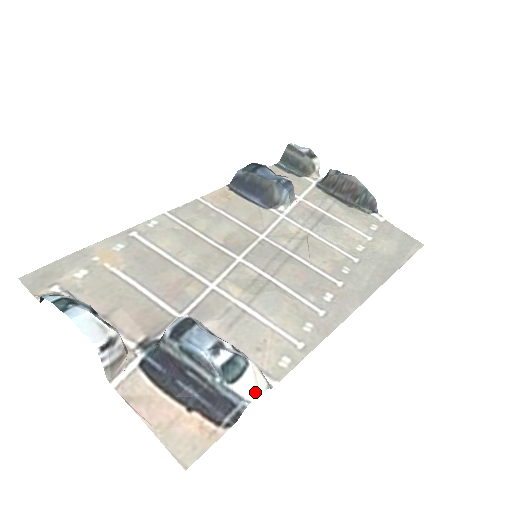
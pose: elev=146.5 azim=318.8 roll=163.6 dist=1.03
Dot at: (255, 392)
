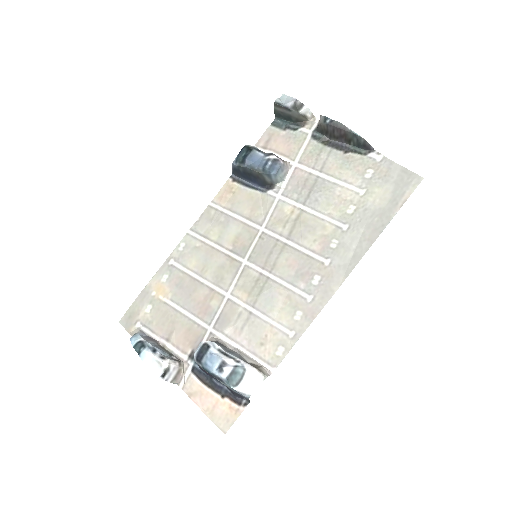
Dot at: (253, 388)
